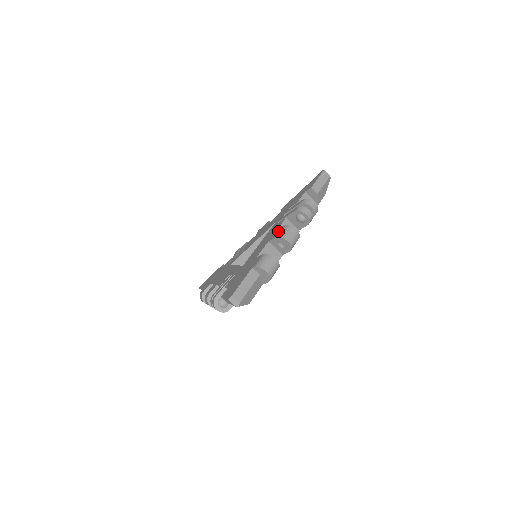
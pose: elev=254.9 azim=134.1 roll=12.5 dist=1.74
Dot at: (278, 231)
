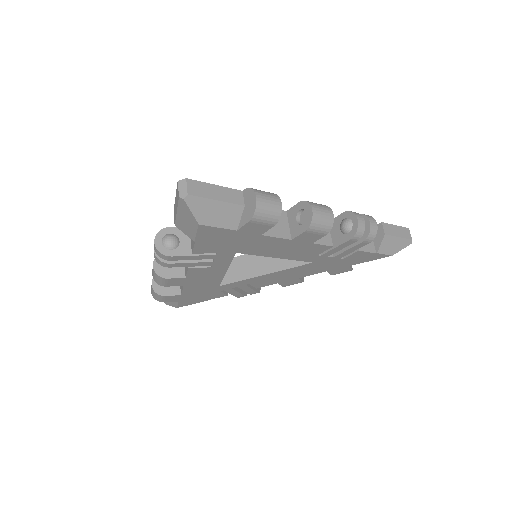
Dot at: occluded
